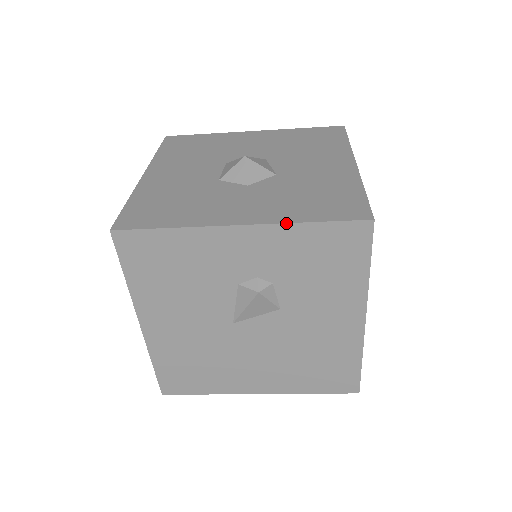
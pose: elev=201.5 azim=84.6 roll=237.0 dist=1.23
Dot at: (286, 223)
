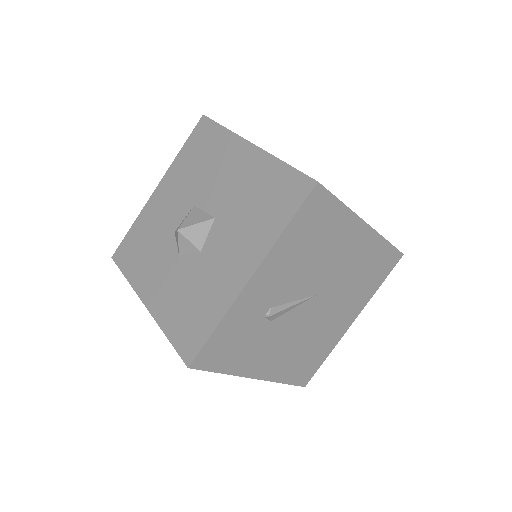
Dot at: (158, 325)
